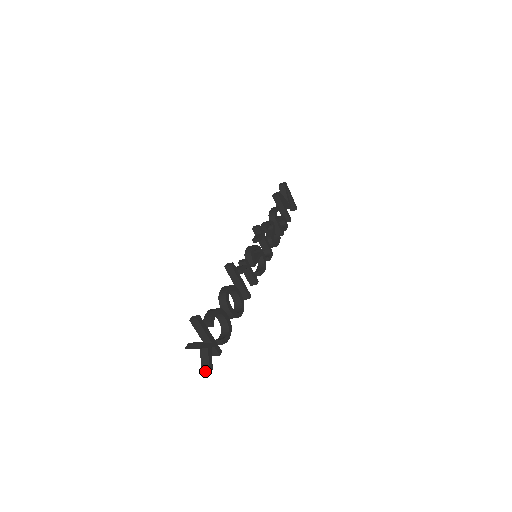
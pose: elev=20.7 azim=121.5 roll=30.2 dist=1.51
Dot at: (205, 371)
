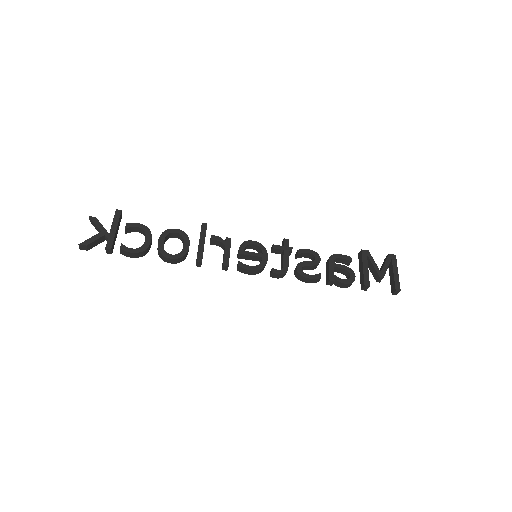
Dot at: (83, 245)
